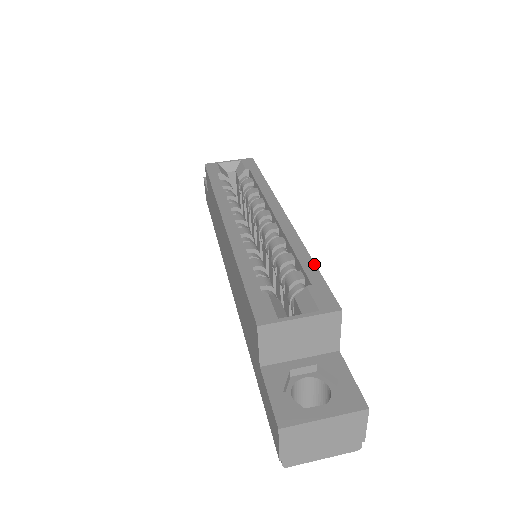
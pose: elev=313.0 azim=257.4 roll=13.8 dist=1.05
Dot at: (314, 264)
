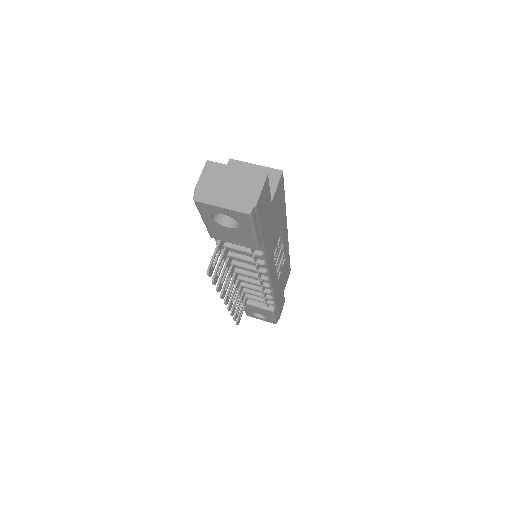
Dot at: (284, 198)
